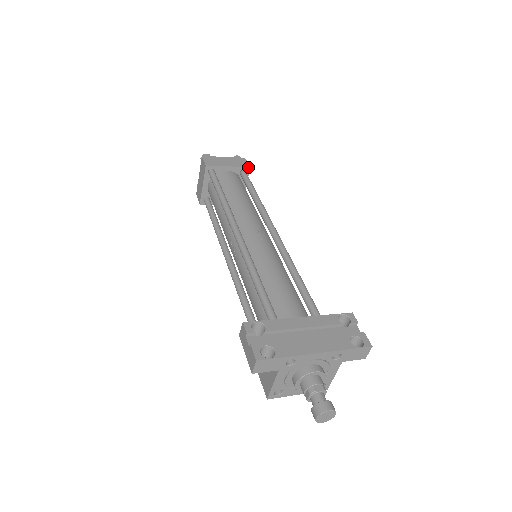
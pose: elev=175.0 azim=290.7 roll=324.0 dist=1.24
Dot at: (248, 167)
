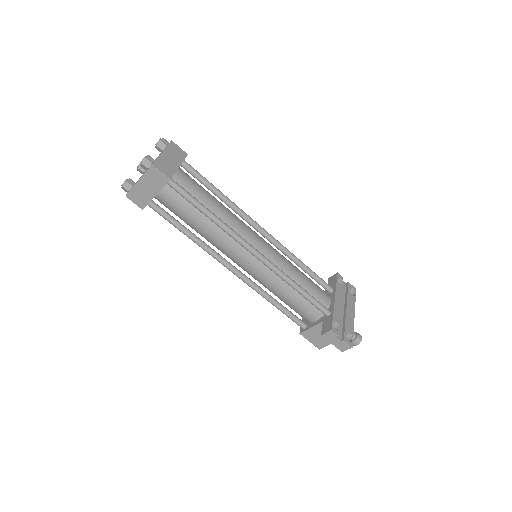
Dot at: occluded
